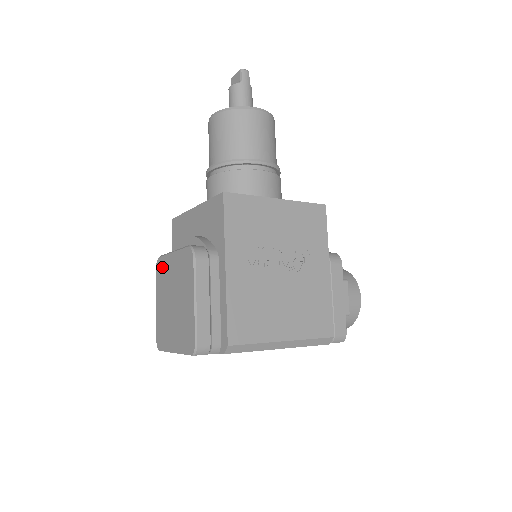
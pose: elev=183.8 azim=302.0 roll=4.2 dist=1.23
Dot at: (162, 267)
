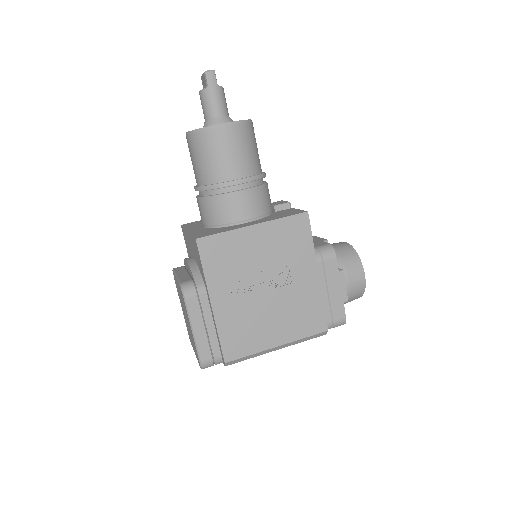
Dot at: (175, 281)
